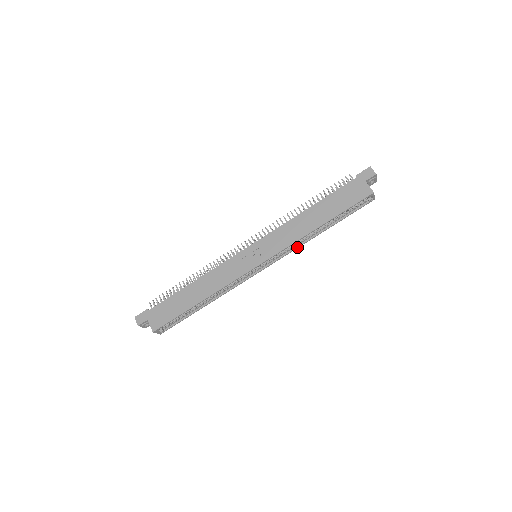
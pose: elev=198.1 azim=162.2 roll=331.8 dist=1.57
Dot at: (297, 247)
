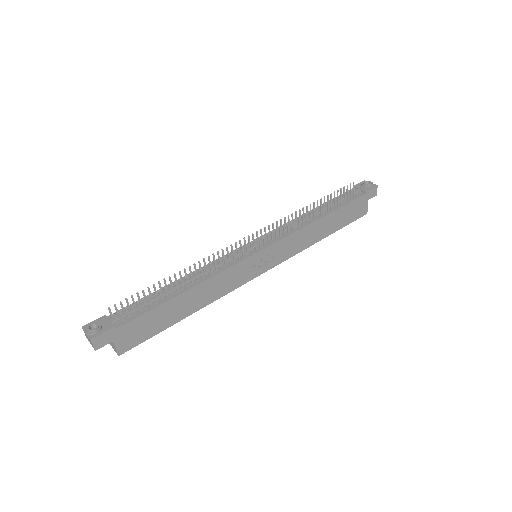
Dot at: occluded
